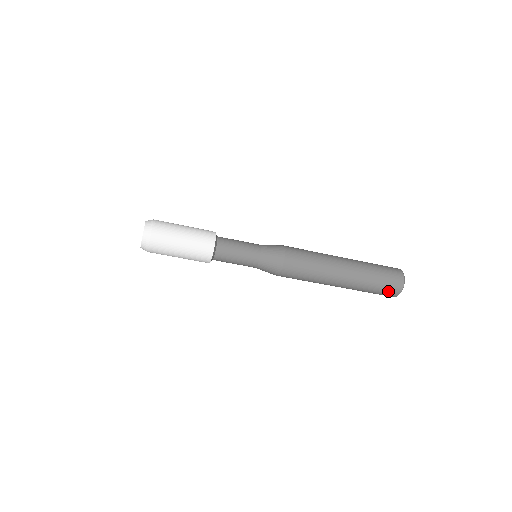
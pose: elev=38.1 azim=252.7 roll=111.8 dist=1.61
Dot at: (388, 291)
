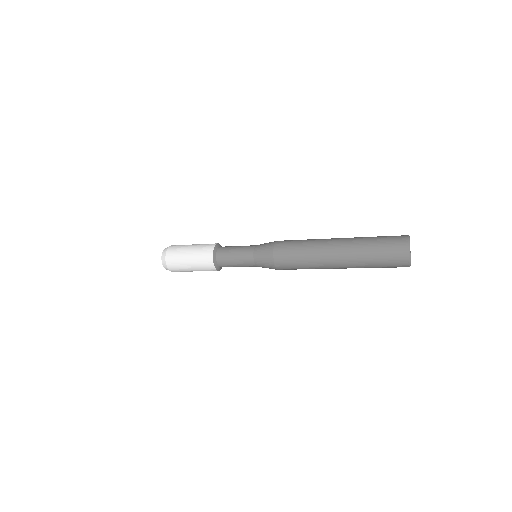
Dot at: (393, 259)
